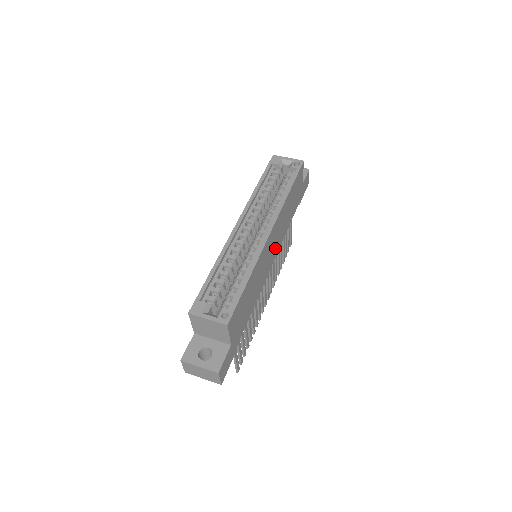
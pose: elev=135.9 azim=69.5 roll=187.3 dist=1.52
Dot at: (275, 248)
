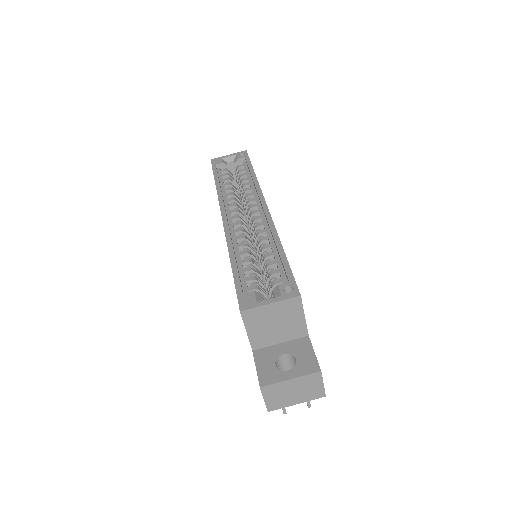
Dot at: occluded
